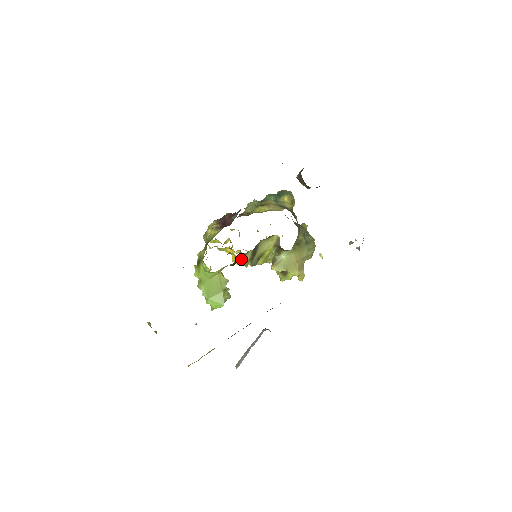
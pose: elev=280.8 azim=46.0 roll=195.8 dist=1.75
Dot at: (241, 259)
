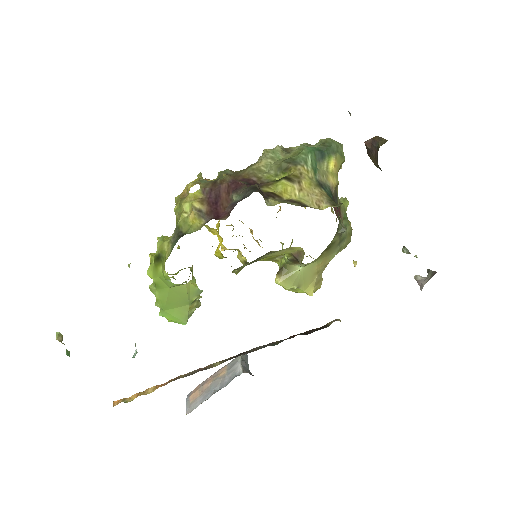
Dot at: occluded
